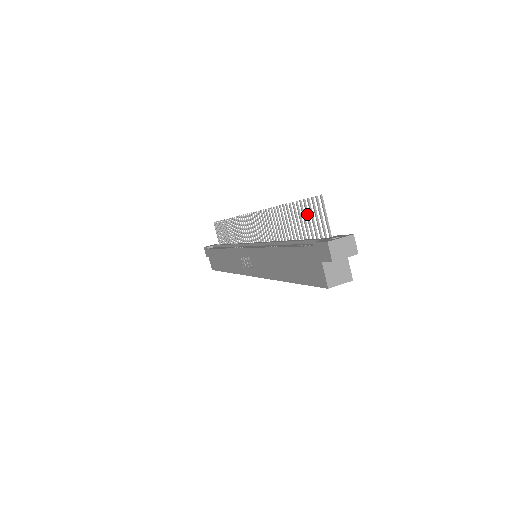
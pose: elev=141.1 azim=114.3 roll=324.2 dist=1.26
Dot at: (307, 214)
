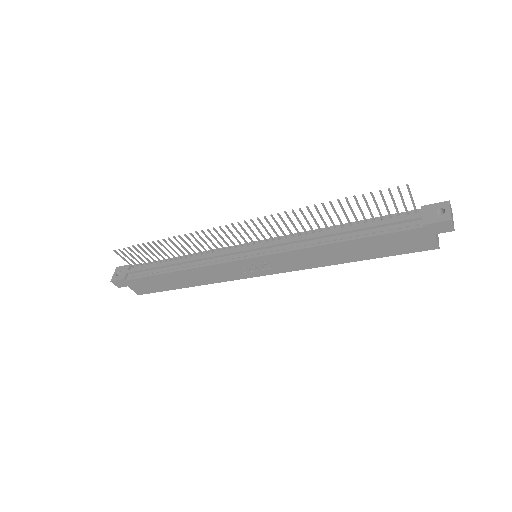
Dot at: (376, 202)
